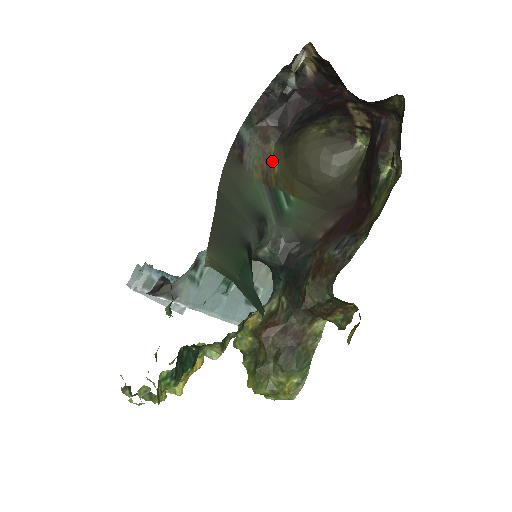
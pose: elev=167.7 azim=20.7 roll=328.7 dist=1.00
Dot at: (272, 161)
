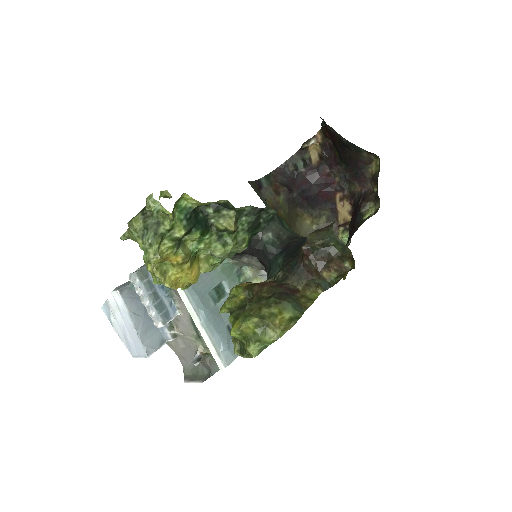
Dot at: (279, 206)
